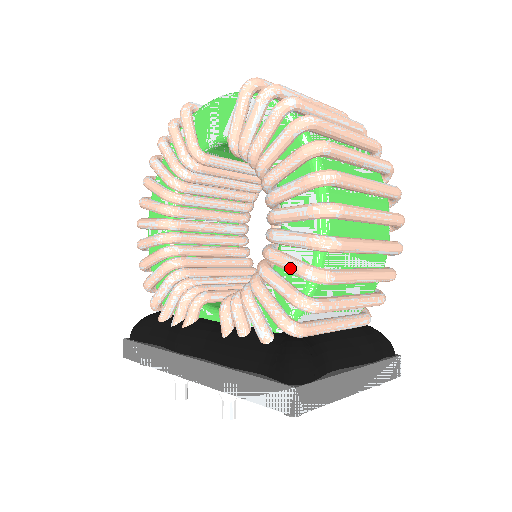
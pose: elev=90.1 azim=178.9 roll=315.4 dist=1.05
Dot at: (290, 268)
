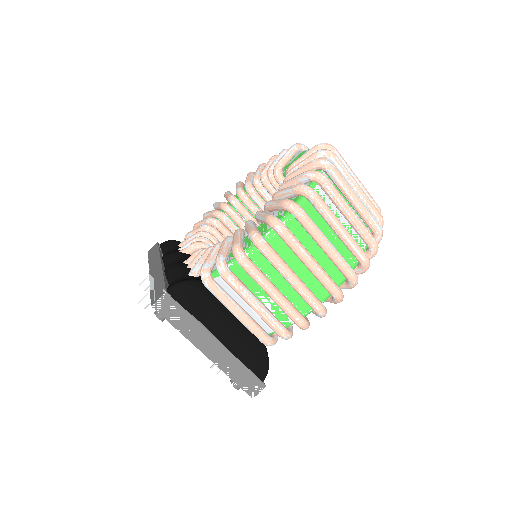
Dot at: (233, 241)
